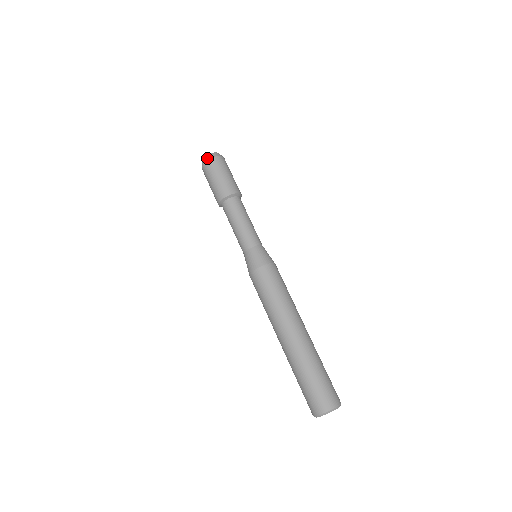
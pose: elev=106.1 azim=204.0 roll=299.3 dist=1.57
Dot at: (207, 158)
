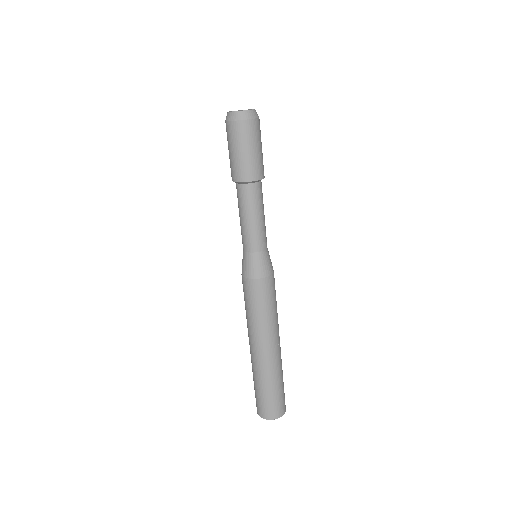
Dot at: (226, 118)
